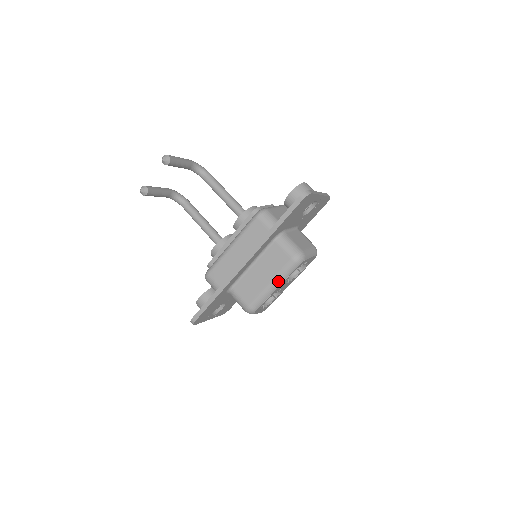
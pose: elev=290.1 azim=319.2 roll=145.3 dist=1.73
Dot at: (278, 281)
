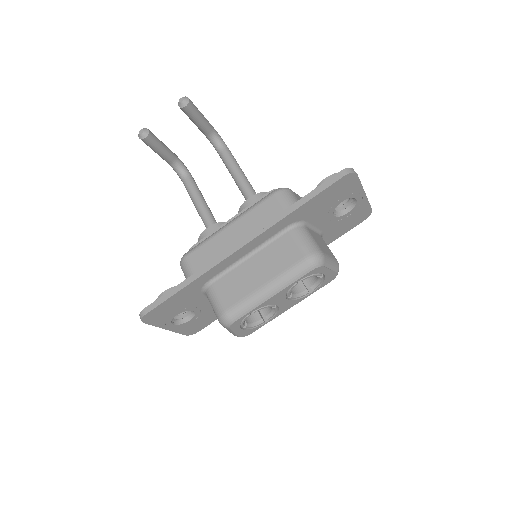
Dot at: (278, 285)
